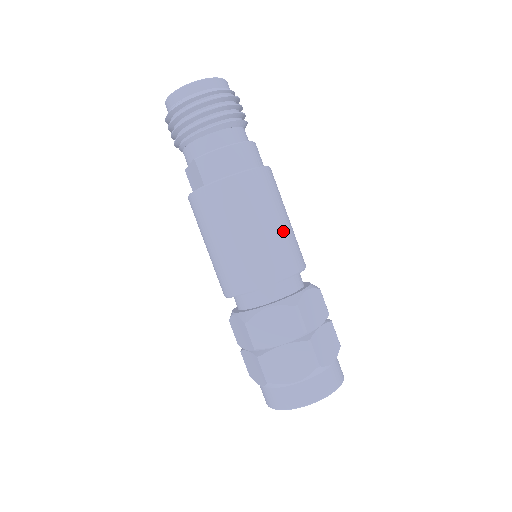
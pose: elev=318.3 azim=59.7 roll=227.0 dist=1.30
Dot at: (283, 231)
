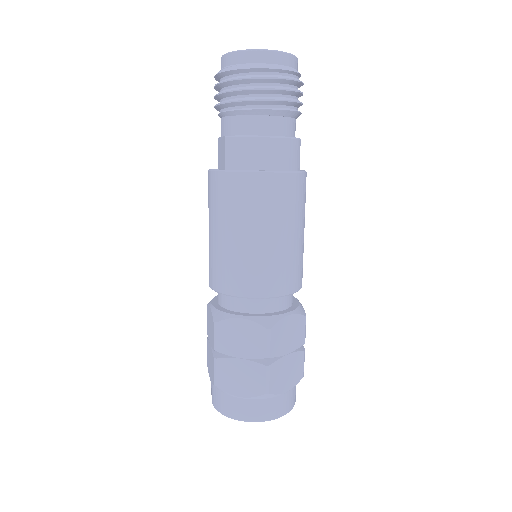
Dot at: (288, 248)
